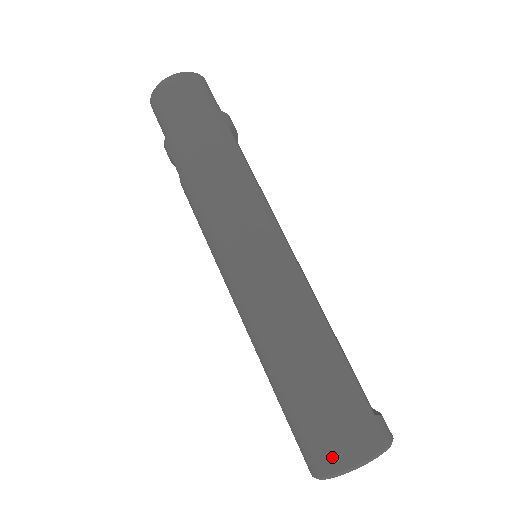
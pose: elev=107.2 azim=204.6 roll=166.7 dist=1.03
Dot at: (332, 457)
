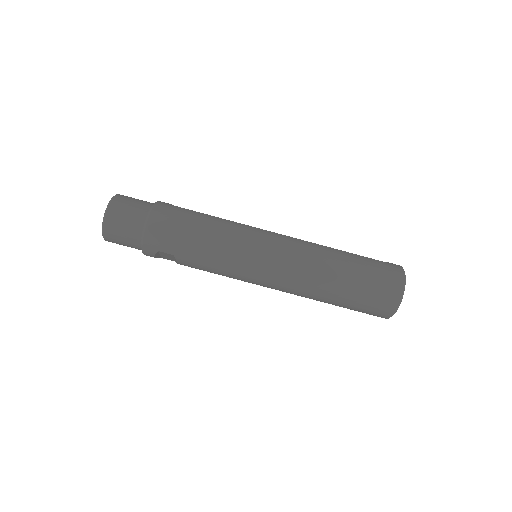
Dot at: (393, 293)
